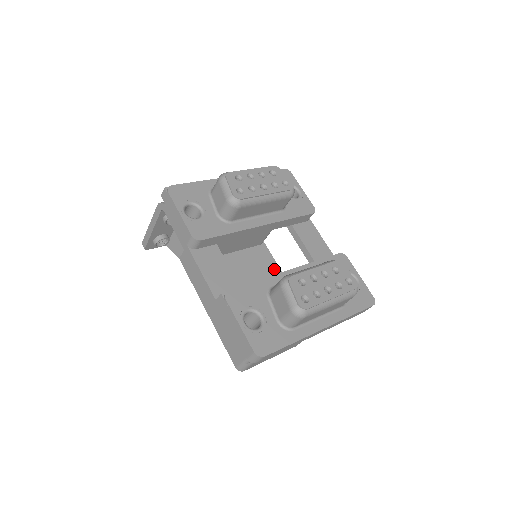
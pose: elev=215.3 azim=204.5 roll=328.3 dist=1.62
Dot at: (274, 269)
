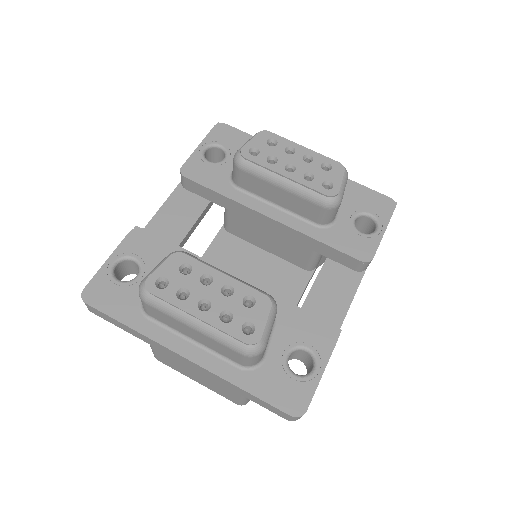
Dot at: occluded
